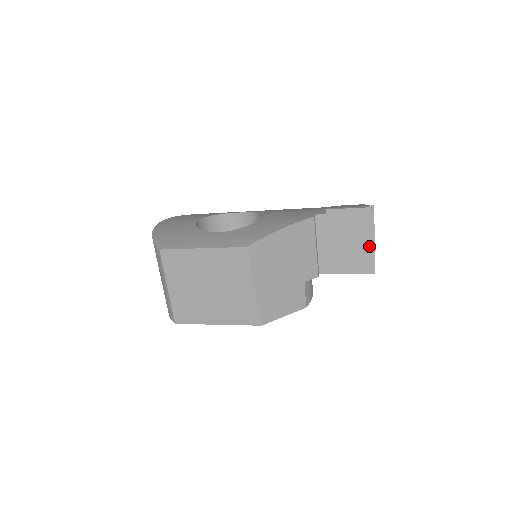
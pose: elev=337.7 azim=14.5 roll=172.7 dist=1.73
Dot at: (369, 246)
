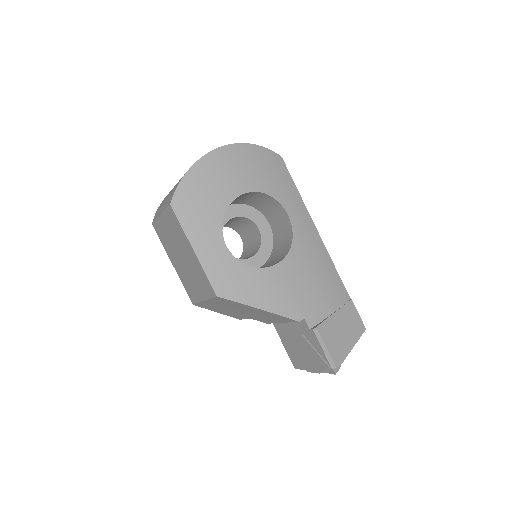
Dot at: (307, 367)
